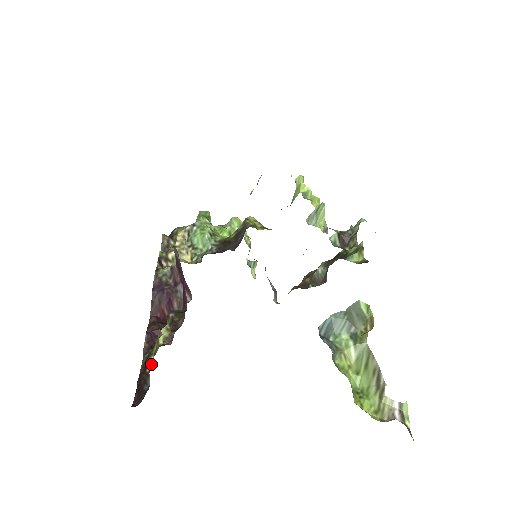
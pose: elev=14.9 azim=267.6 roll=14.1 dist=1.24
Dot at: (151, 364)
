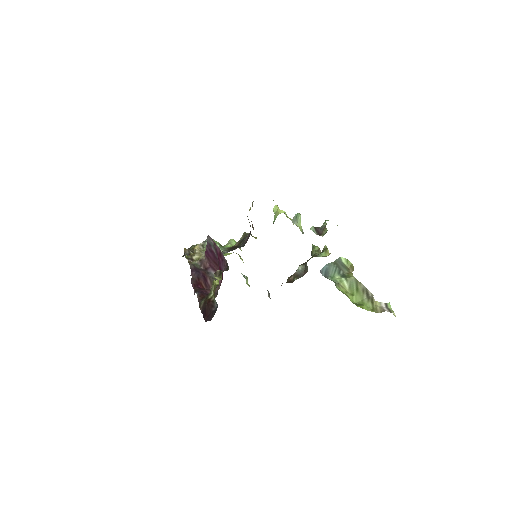
Dot at: (213, 296)
